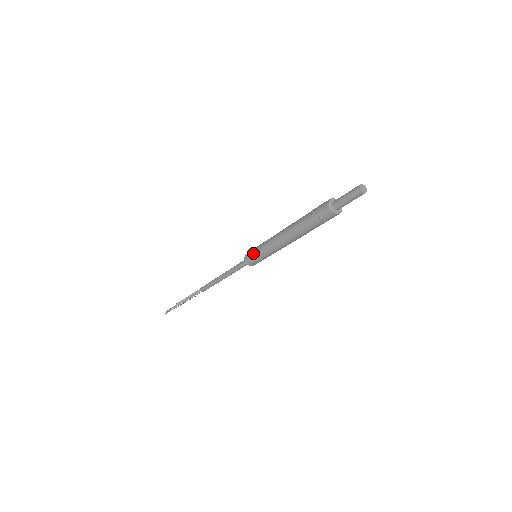
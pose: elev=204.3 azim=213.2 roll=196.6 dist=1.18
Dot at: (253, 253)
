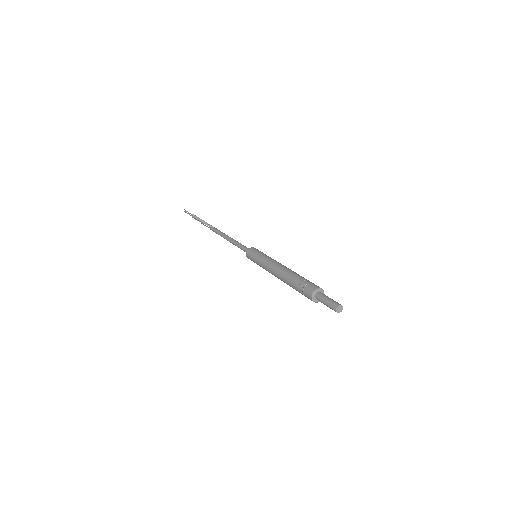
Dot at: (254, 262)
